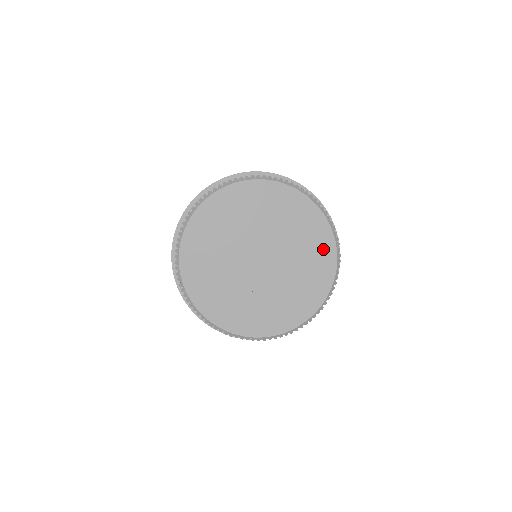
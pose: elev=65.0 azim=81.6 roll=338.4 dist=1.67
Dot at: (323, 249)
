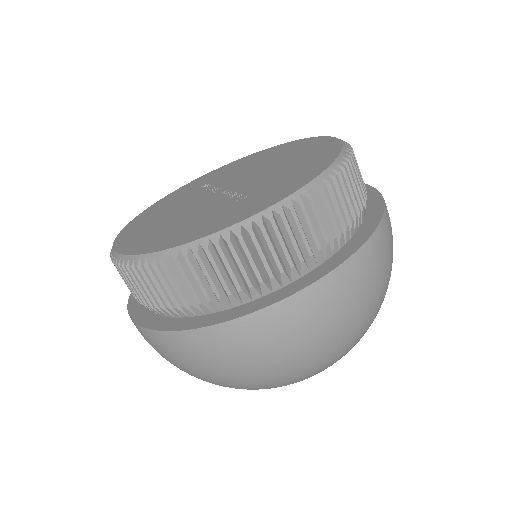
Dot at: (291, 147)
